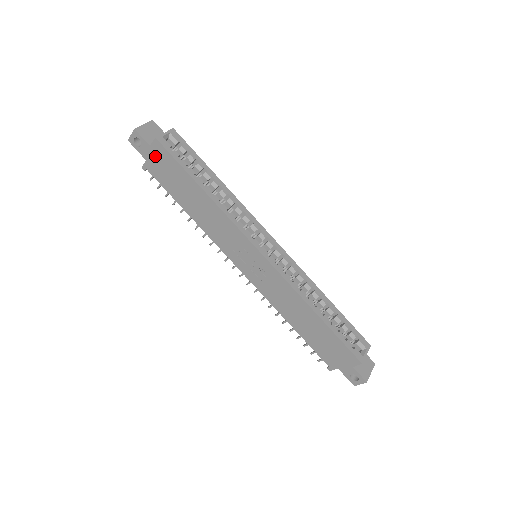
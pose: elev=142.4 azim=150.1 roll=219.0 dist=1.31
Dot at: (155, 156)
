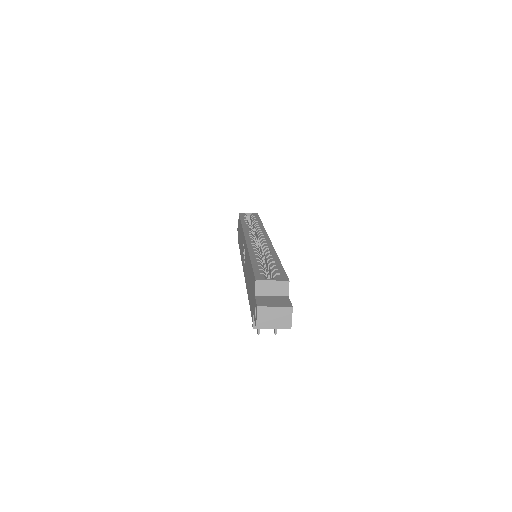
Dot at: occluded
